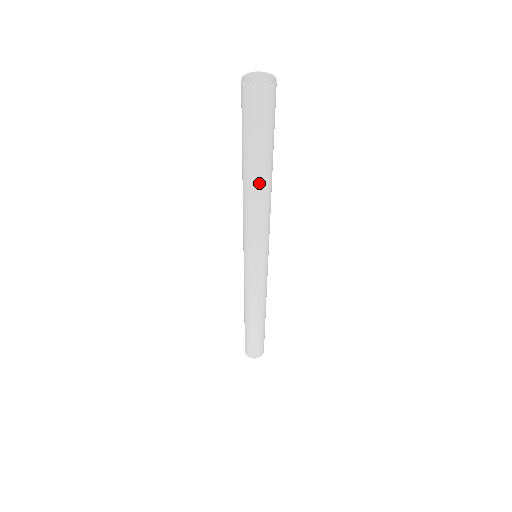
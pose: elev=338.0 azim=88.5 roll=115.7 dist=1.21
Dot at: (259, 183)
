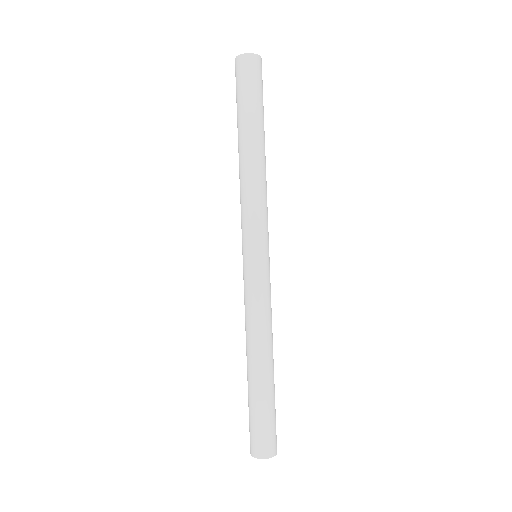
Dot at: (254, 143)
